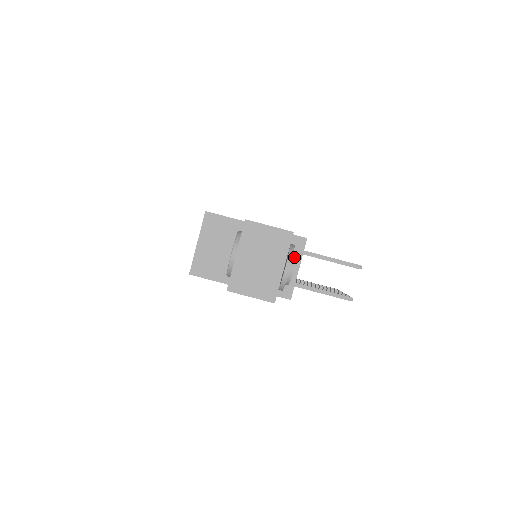
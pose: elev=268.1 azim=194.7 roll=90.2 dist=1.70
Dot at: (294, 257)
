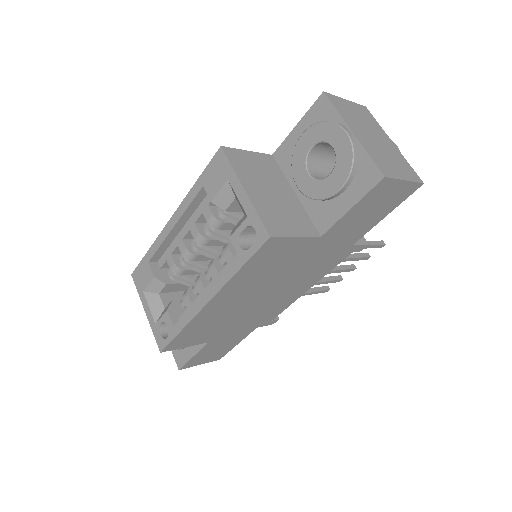
Dot at: occluded
